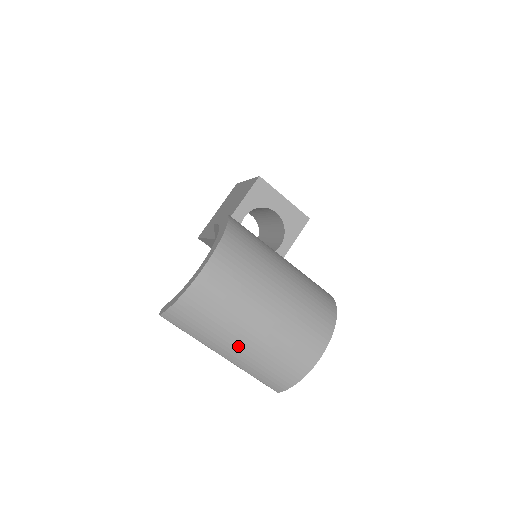
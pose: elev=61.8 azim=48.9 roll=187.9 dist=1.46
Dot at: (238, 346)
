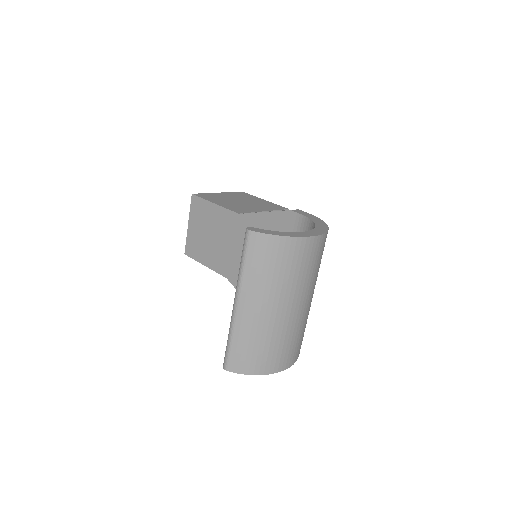
Dot at: (264, 309)
